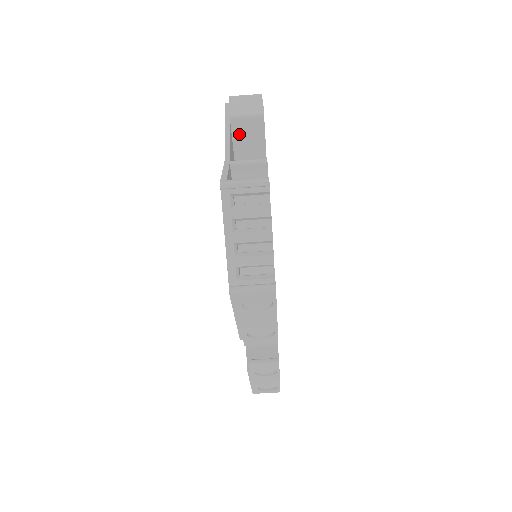
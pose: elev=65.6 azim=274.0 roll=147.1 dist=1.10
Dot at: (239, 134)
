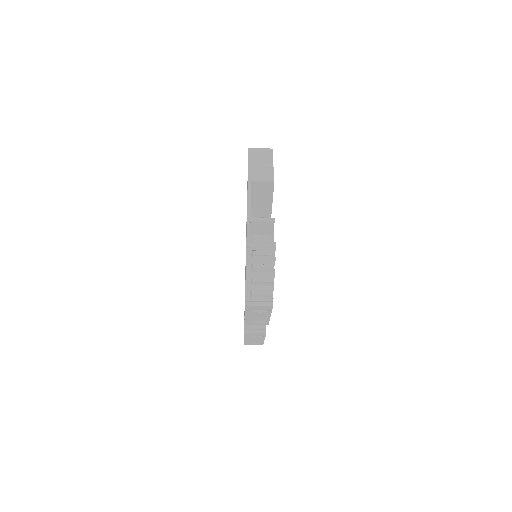
Dot at: (256, 190)
